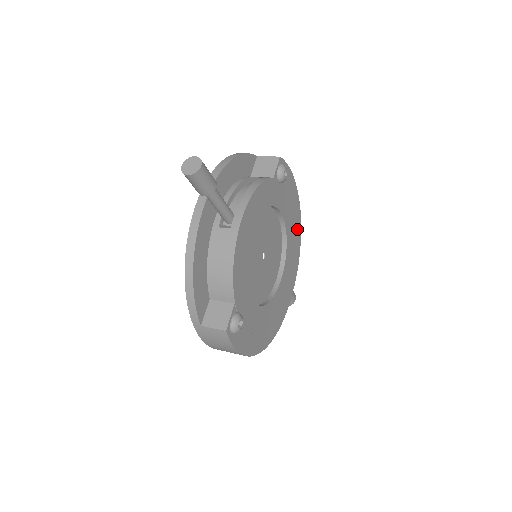
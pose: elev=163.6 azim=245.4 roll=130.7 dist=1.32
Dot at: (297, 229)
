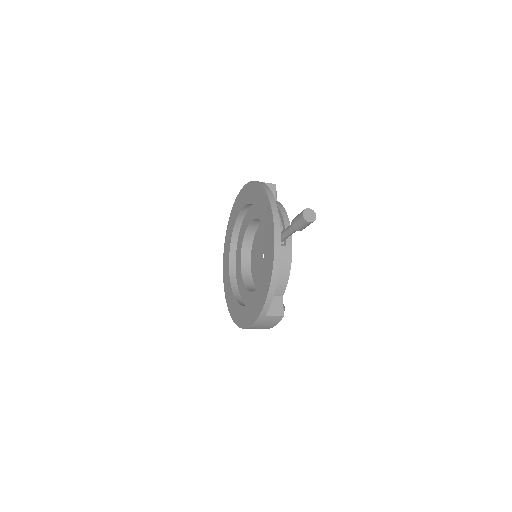
Dot at: occluded
